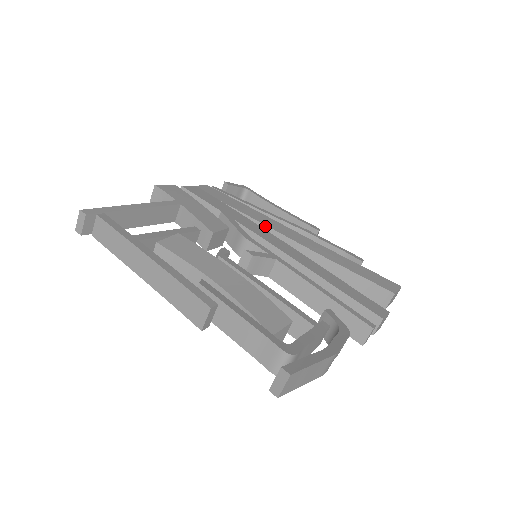
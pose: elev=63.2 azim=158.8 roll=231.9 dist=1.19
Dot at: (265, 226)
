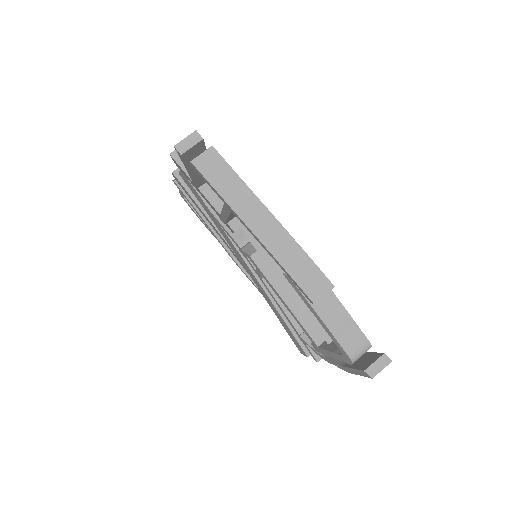
Dot at: occluded
